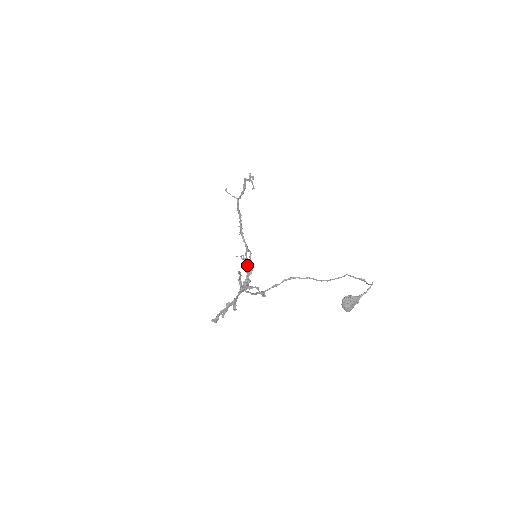
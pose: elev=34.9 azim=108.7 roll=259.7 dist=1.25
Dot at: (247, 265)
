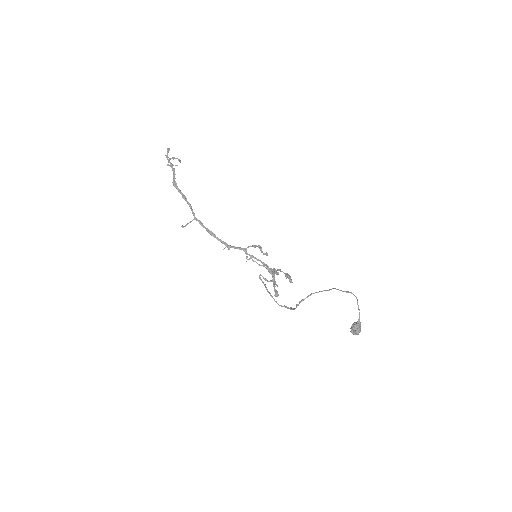
Dot at: occluded
